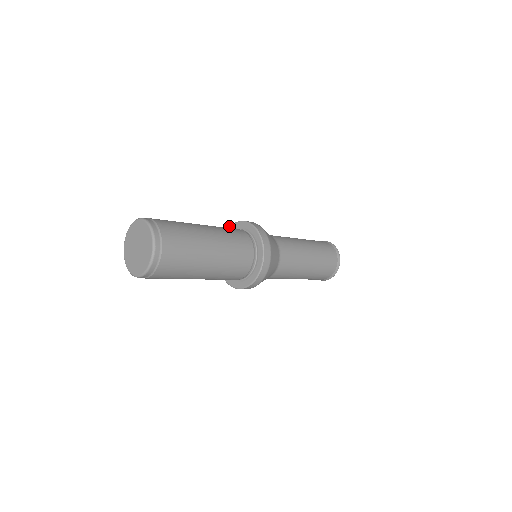
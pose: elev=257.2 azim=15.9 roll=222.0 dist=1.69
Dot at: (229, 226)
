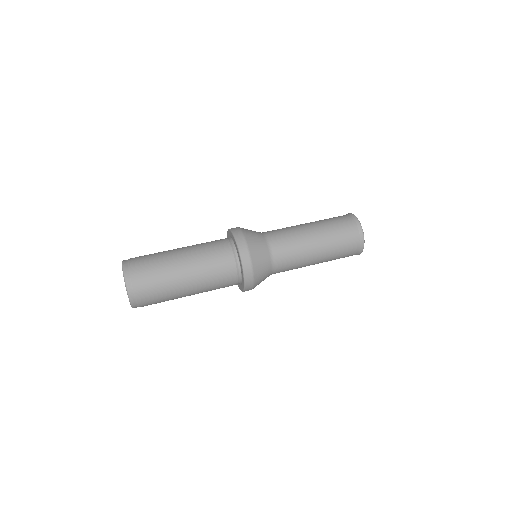
Dot at: (227, 234)
